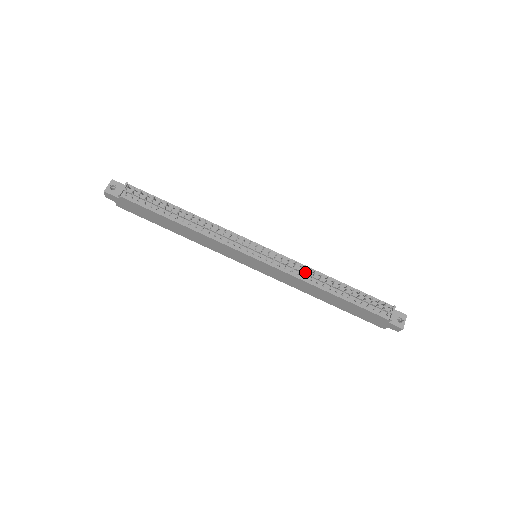
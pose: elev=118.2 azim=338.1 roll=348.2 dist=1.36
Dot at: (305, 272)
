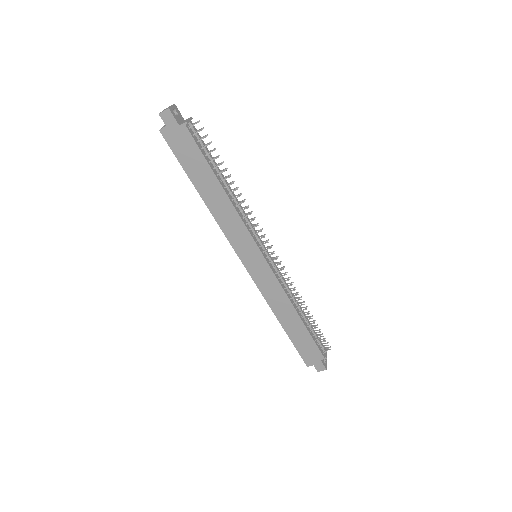
Dot at: (289, 289)
